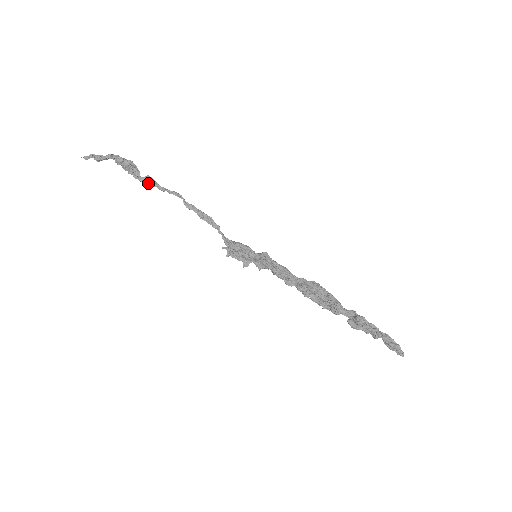
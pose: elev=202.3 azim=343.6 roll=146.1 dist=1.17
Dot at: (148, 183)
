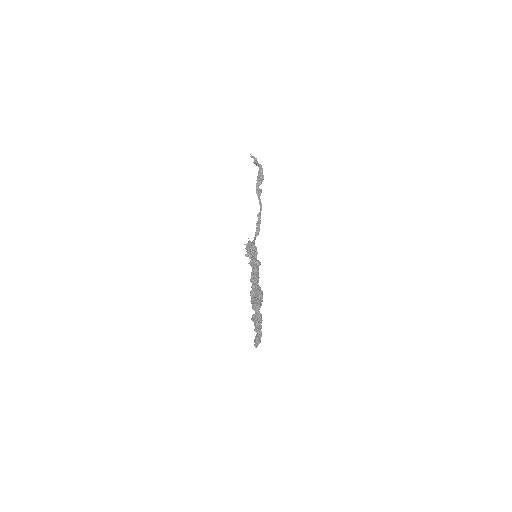
Dot at: (258, 190)
